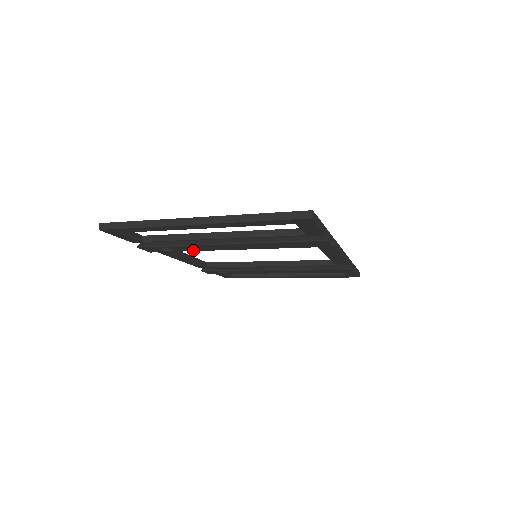
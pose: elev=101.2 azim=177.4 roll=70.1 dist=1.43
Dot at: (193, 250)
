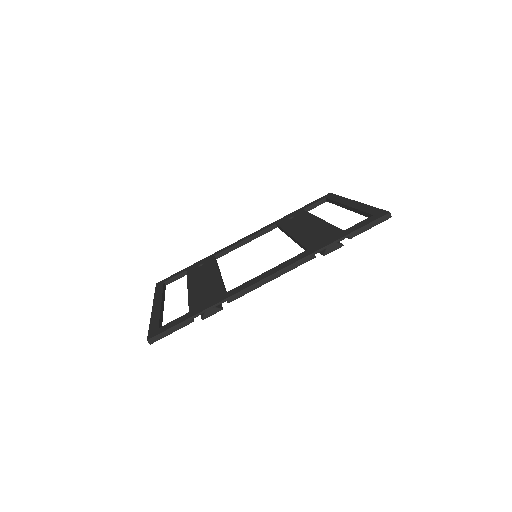
Dot at: occluded
